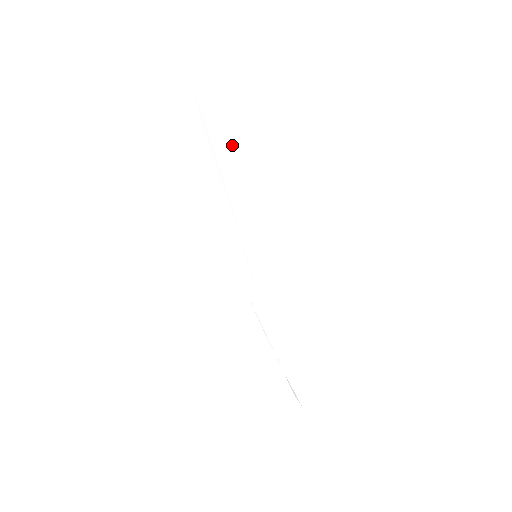
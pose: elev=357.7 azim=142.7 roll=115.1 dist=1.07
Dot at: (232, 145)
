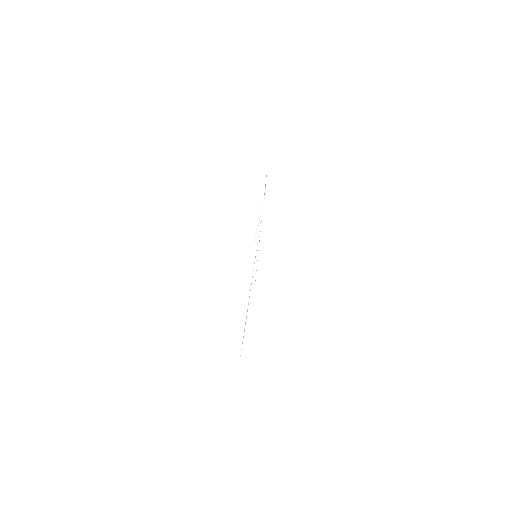
Dot at: occluded
